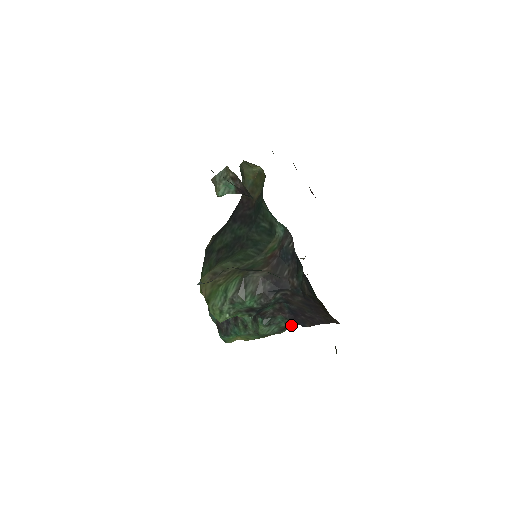
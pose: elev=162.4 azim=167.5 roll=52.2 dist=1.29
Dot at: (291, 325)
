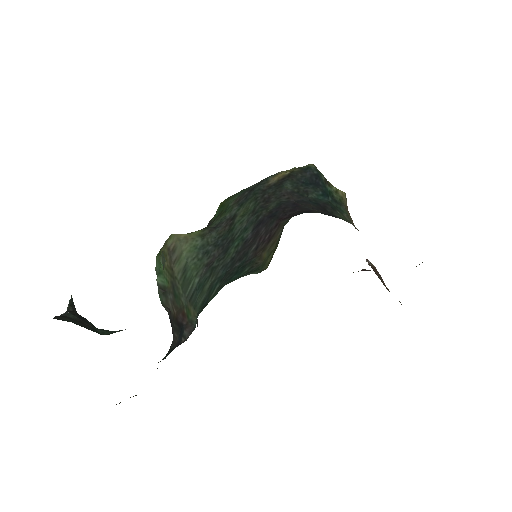
Dot at: occluded
